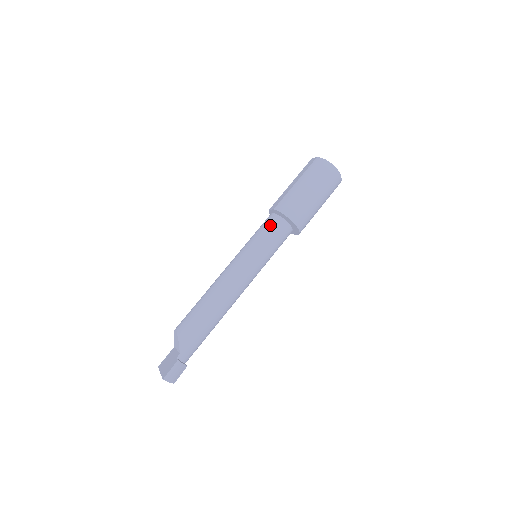
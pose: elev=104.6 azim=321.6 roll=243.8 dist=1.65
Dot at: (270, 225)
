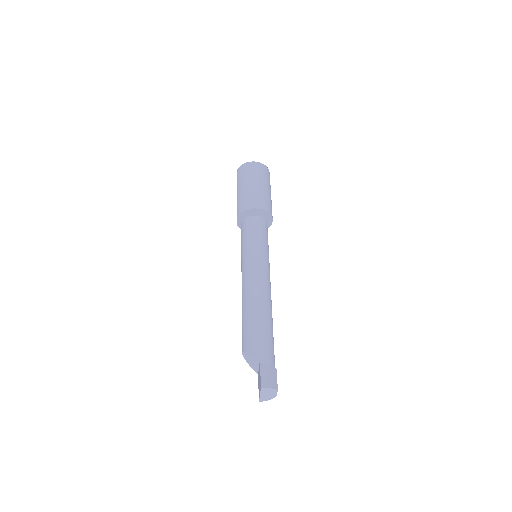
Dot at: (245, 228)
